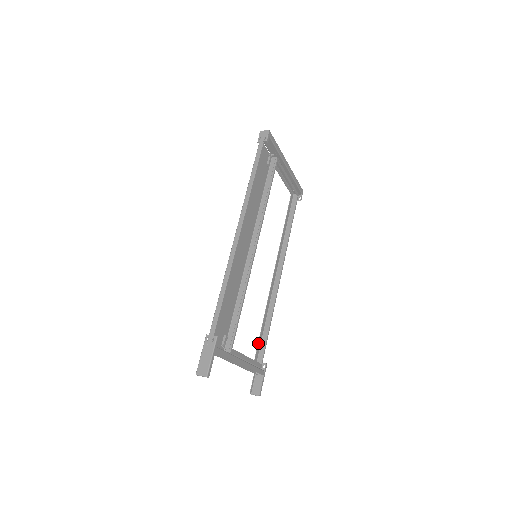
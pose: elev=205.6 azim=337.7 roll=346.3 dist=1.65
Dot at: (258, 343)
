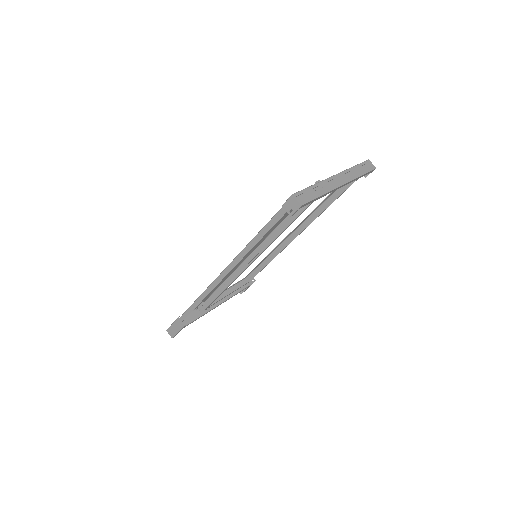
Dot at: (252, 270)
